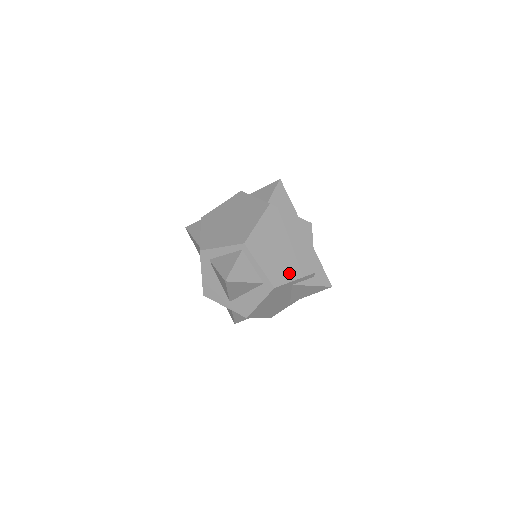
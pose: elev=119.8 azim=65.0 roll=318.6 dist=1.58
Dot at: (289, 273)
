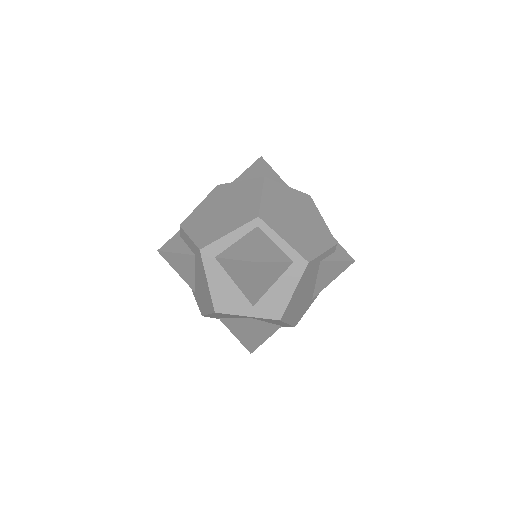
Dot at: (314, 246)
